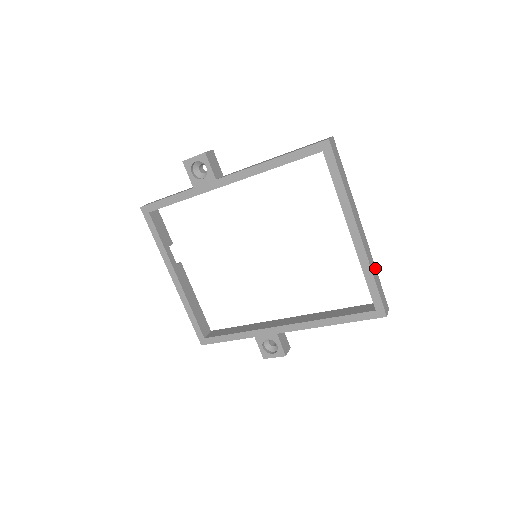
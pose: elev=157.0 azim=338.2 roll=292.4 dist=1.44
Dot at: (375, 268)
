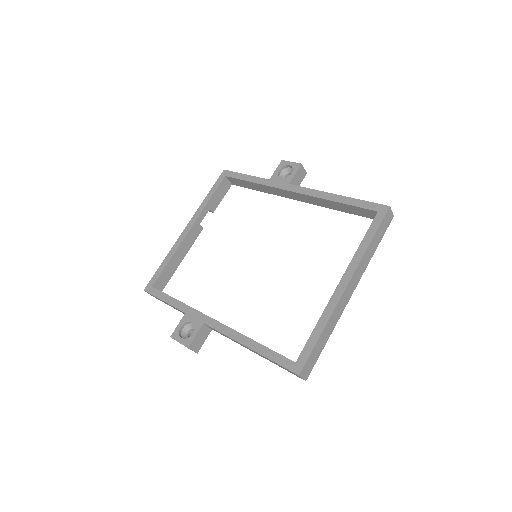
Dot at: (330, 334)
